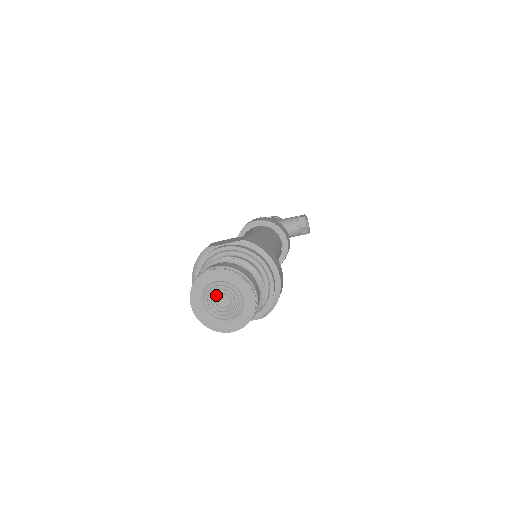
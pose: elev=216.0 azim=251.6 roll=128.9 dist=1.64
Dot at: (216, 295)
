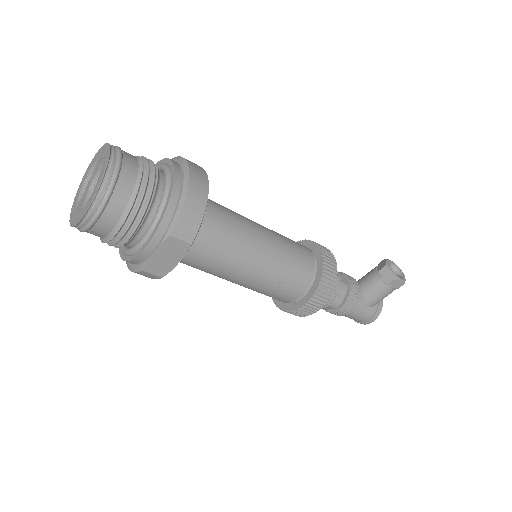
Dot at: occluded
